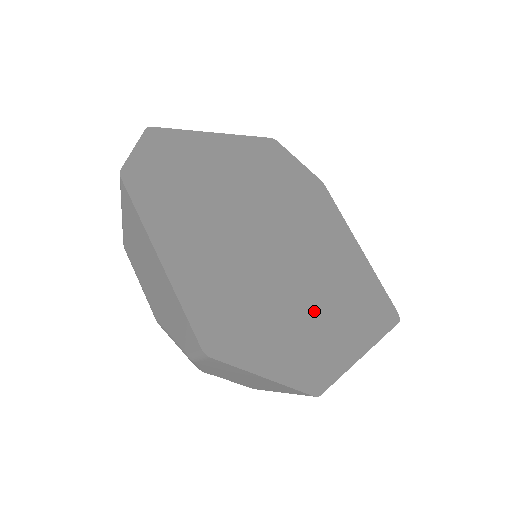
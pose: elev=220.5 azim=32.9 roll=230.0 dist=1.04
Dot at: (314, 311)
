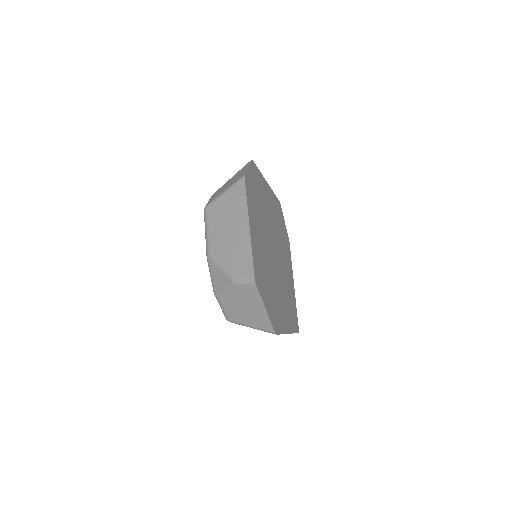
Dot at: (279, 298)
